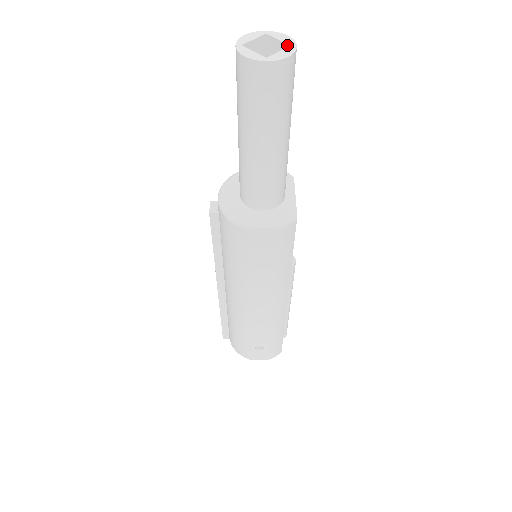
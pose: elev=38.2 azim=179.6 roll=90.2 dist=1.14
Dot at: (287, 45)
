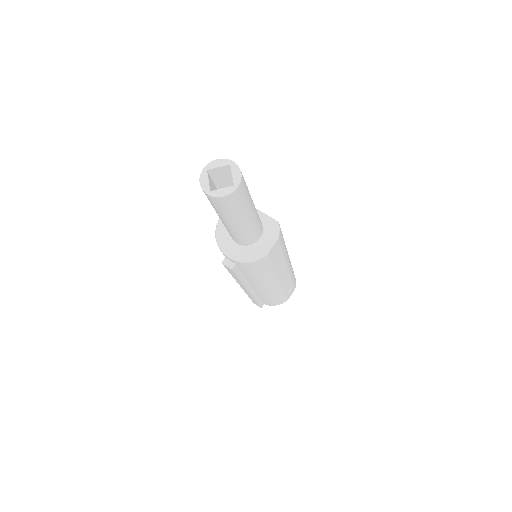
Dot at: (227, 166)
